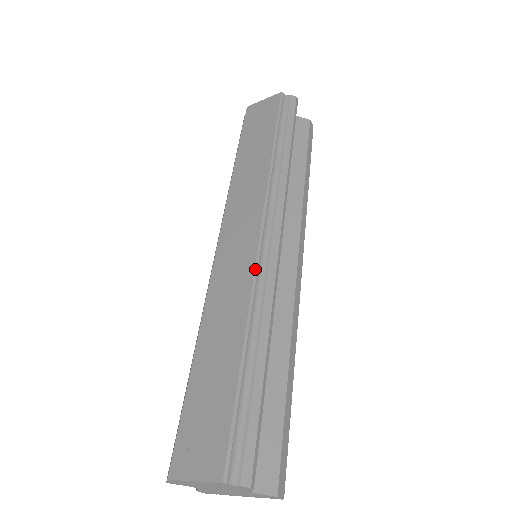
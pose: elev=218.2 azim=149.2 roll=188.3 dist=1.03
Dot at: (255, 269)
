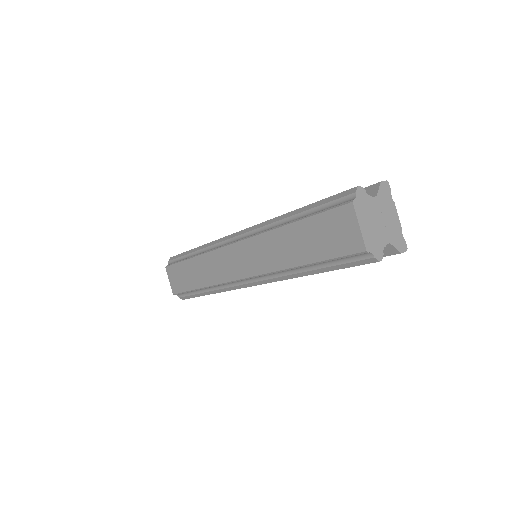
Dot at: (226, 283)
